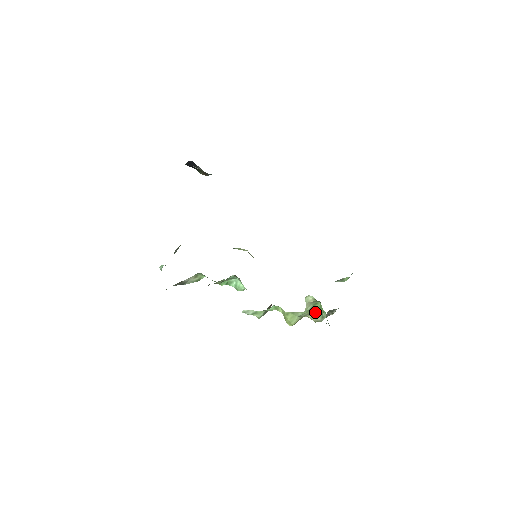
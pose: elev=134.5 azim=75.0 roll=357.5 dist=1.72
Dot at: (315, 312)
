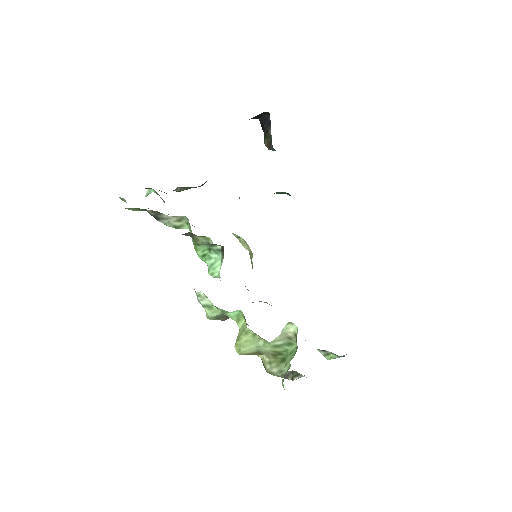
Dot at: (278, 357)
